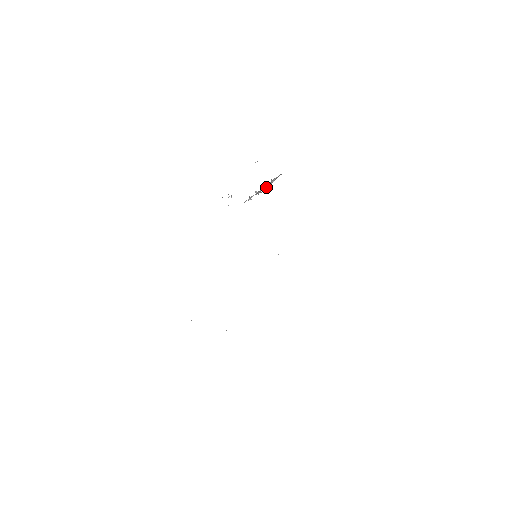
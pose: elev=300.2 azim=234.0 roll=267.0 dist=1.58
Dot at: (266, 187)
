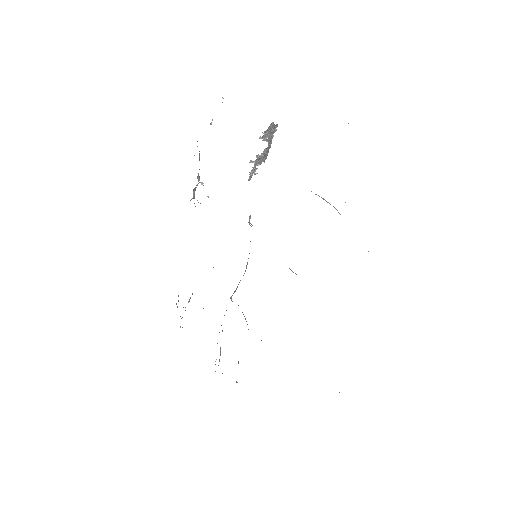
Dot at: (264, 149)
